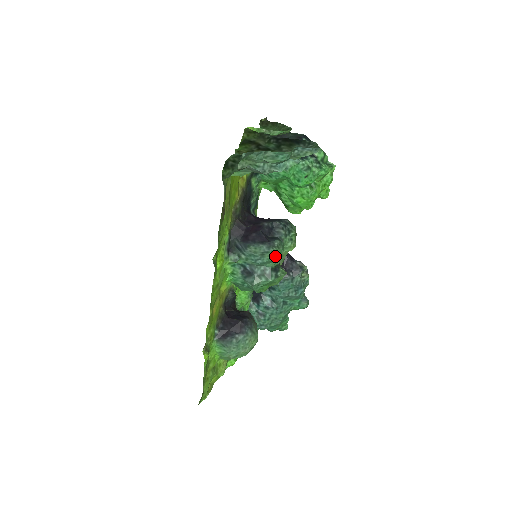
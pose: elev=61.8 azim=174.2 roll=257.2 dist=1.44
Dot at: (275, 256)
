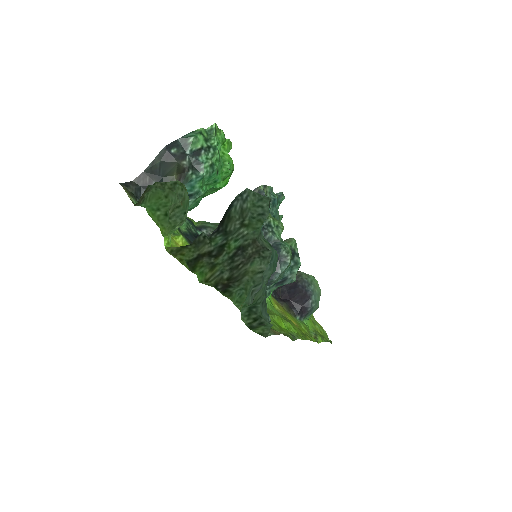
Dot at: (291, 257)
